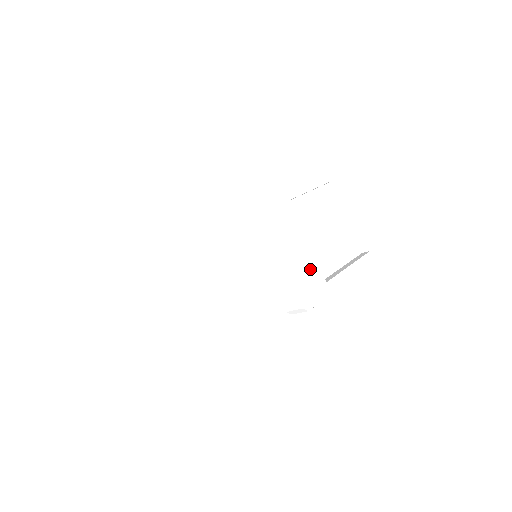
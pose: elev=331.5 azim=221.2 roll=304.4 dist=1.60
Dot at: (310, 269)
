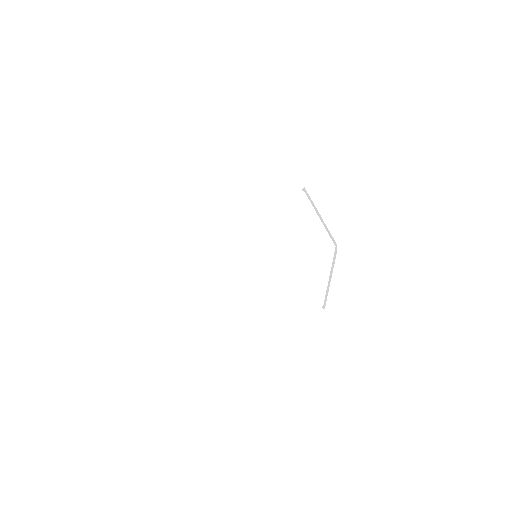
Dot at: occluded
